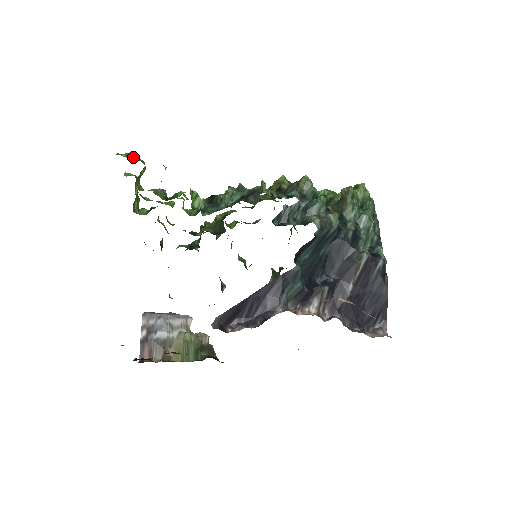
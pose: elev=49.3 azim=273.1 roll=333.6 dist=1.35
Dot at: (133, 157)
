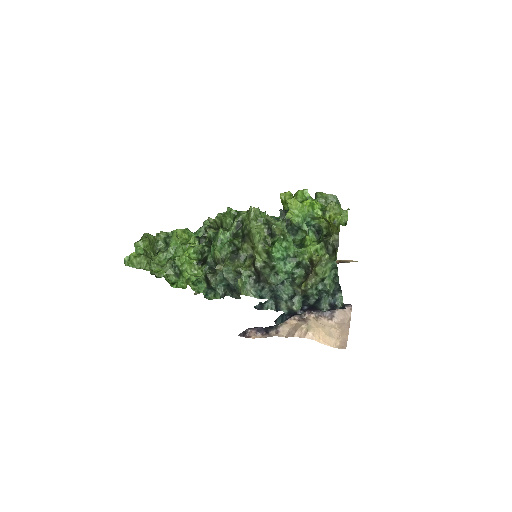
Dot at: (137, 262)
